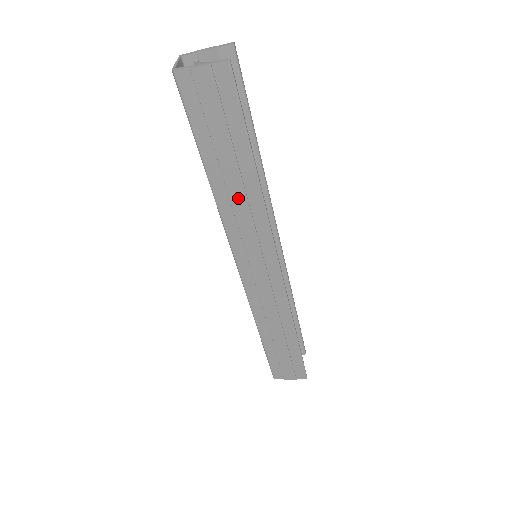
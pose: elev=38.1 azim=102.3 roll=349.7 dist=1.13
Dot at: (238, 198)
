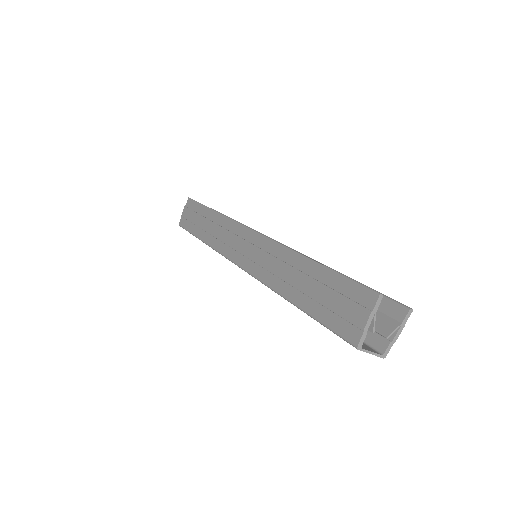
Dot at: (213, 229)
